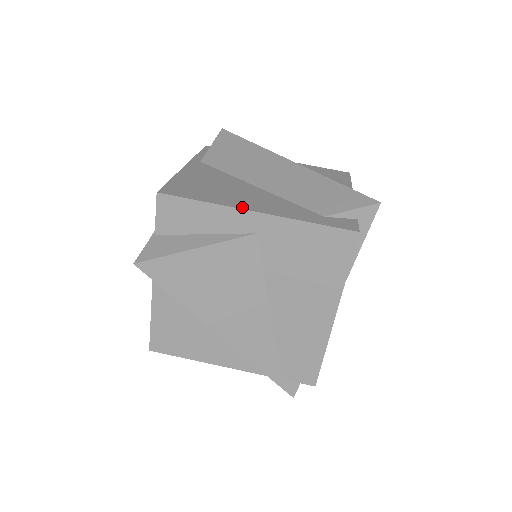
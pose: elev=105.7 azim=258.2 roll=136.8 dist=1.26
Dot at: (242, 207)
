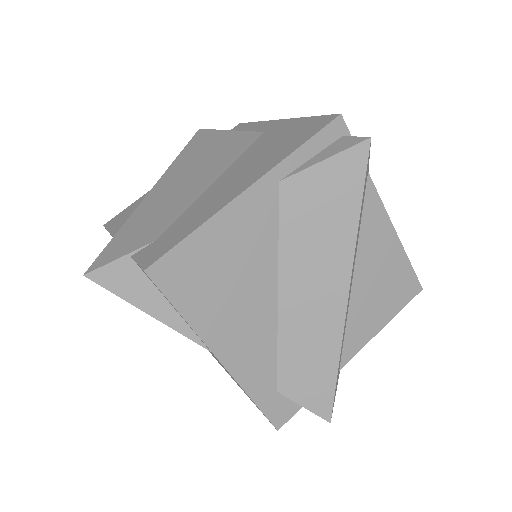
Dot at: (213, 345)
